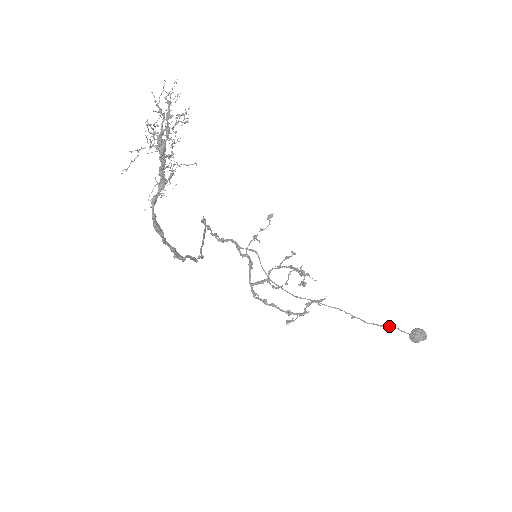
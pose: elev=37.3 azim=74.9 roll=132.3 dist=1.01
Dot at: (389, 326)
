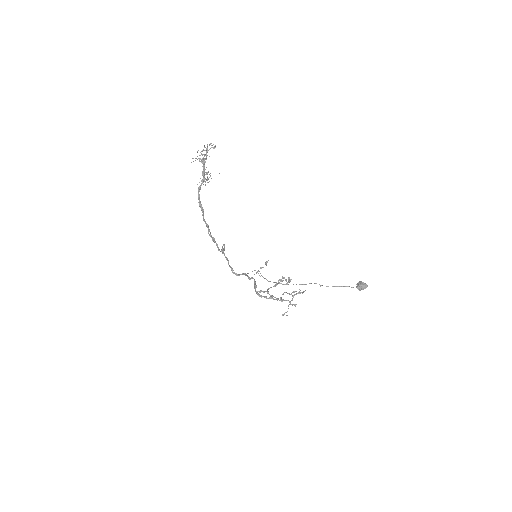
Dot at: (344, 286)
